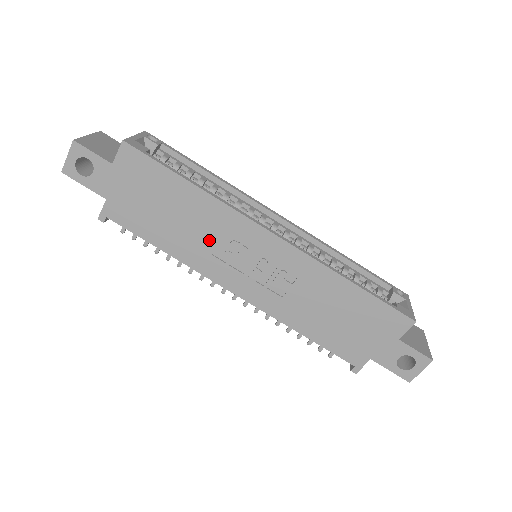
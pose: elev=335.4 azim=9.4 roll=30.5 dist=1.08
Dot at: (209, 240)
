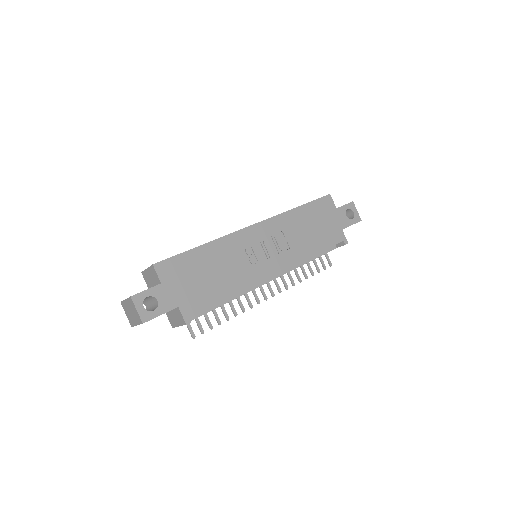
Dot at: (238, 263)
